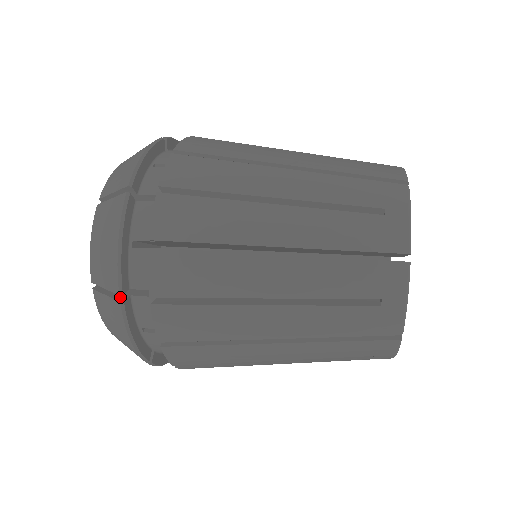
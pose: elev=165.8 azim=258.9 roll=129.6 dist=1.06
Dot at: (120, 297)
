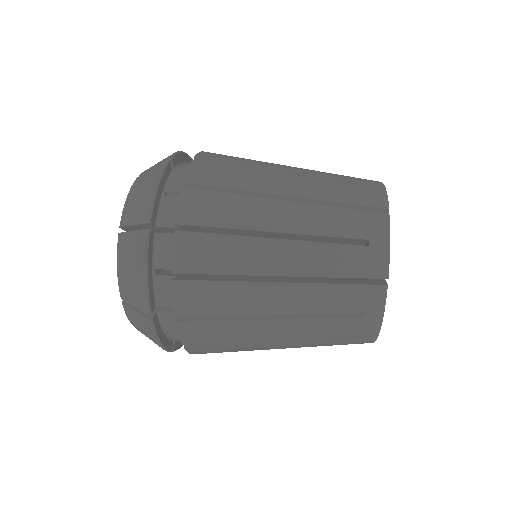
Dot at: occluded
